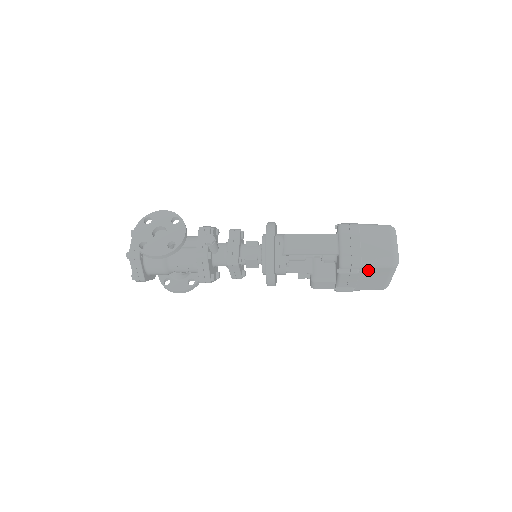
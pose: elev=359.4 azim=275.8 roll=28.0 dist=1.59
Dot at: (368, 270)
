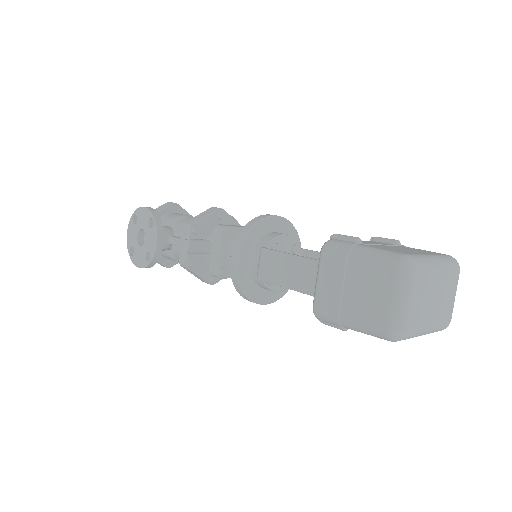
Dot at: occluded
